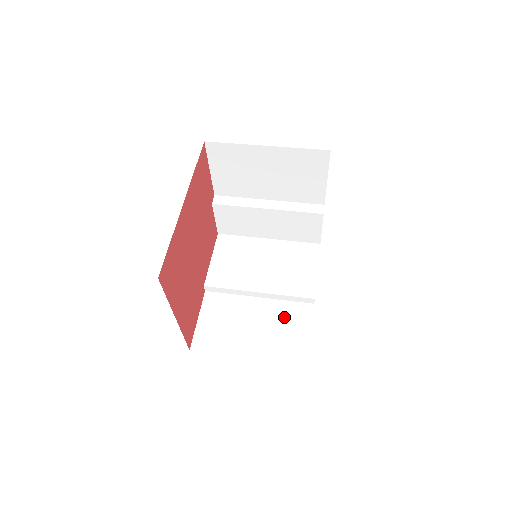
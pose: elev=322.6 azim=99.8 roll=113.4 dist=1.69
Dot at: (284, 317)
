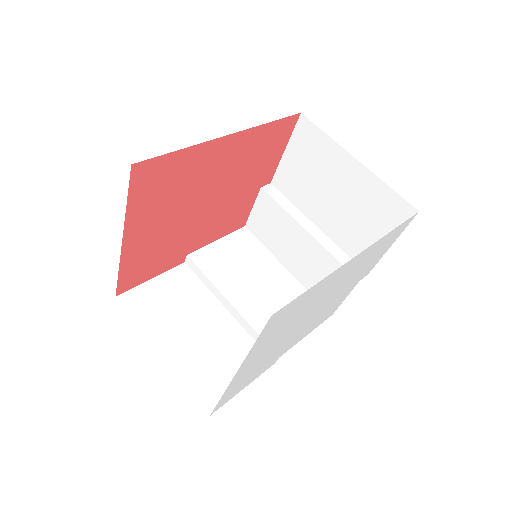
Dot at: (233, 349)
